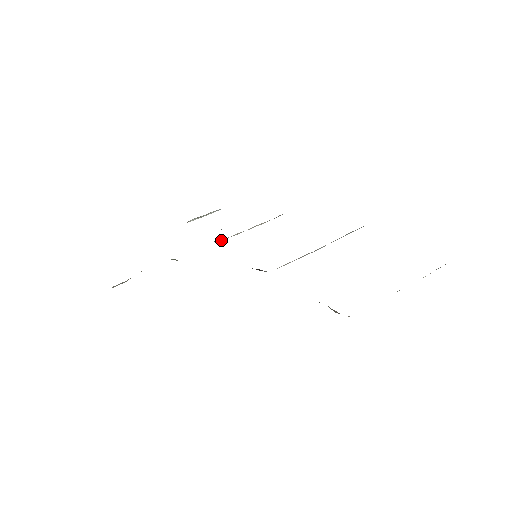
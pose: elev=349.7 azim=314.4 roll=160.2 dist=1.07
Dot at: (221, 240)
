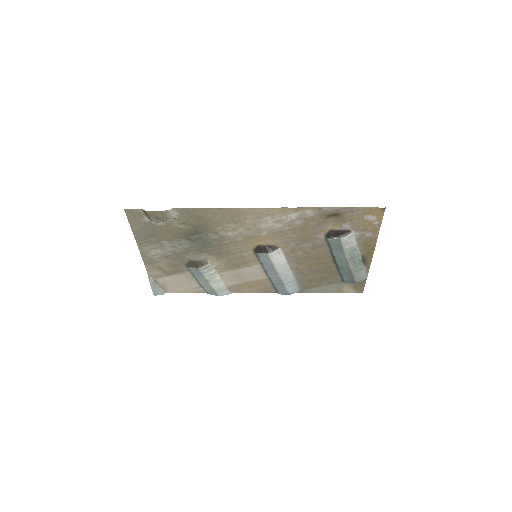
Dot at: (211, 263)
